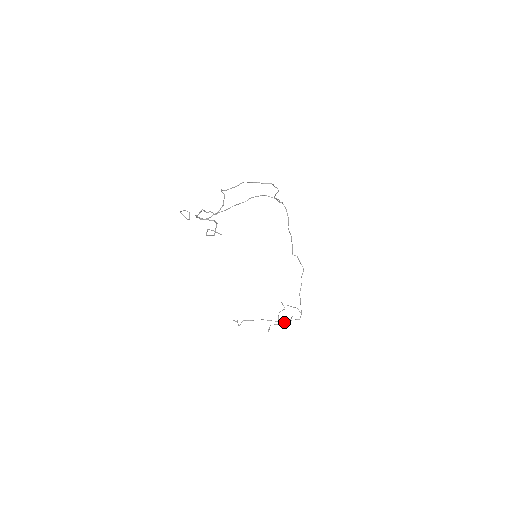
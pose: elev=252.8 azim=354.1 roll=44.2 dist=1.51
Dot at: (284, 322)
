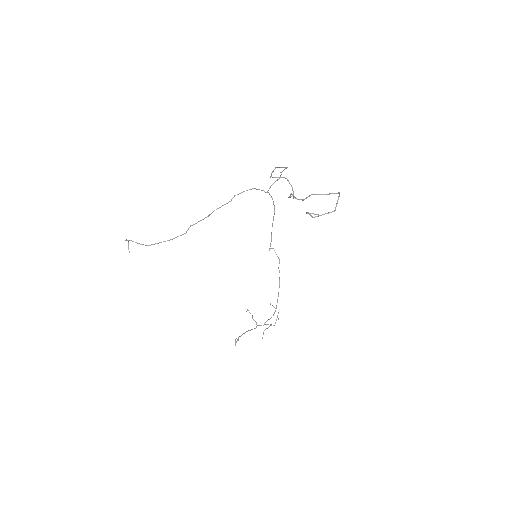
Dot at: (265, 324)
